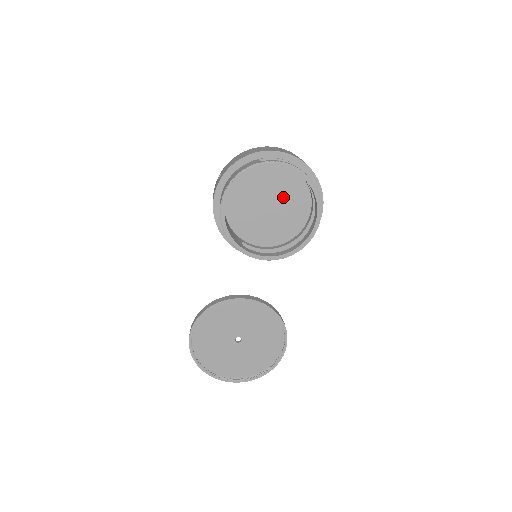
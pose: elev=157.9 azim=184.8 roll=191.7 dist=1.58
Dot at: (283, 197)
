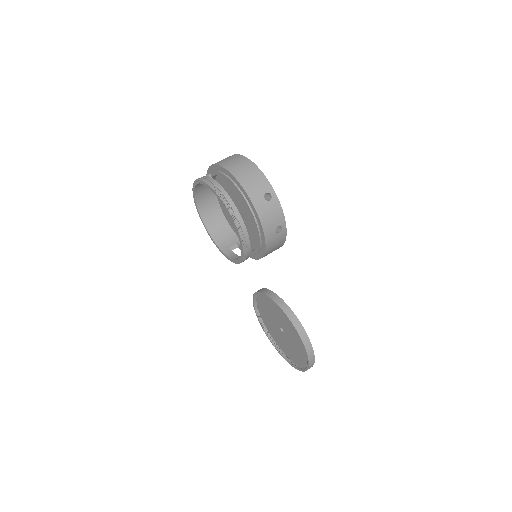
Dot at: (240, 203)
